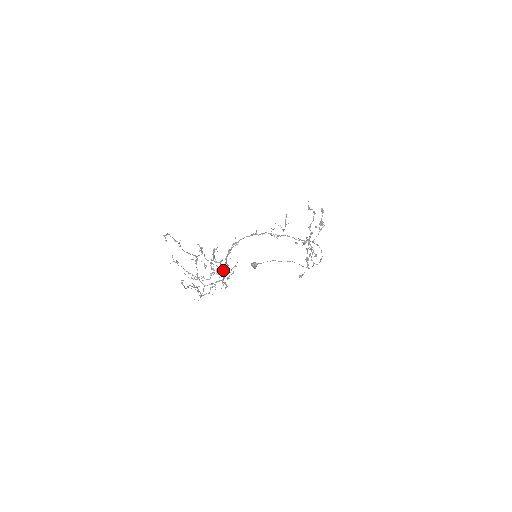
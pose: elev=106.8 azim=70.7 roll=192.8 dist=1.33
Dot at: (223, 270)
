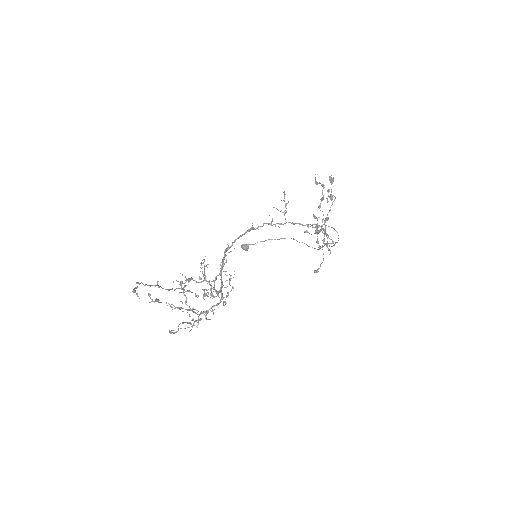
Dot at: (219, 290)
